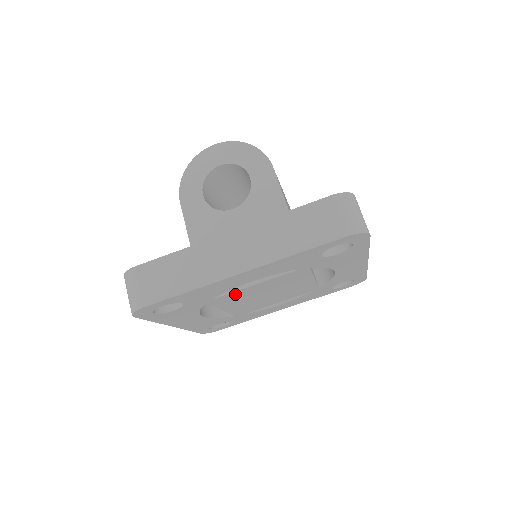
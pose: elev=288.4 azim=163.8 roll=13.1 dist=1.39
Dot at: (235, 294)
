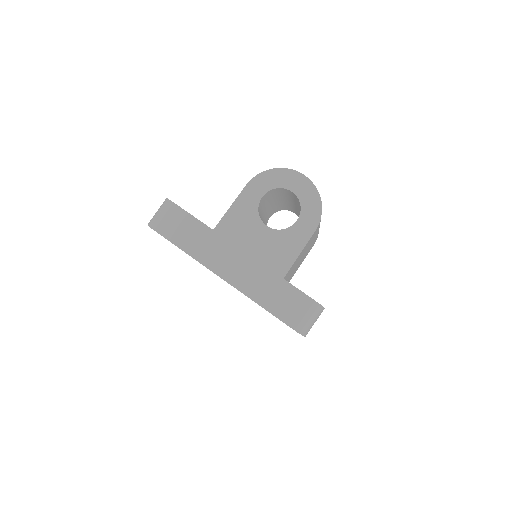
Dot at: occluded
